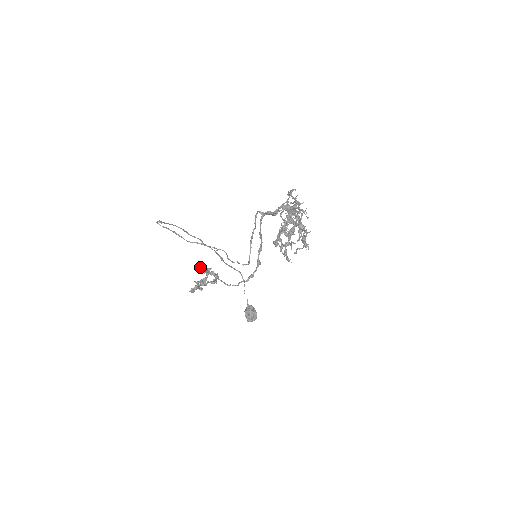
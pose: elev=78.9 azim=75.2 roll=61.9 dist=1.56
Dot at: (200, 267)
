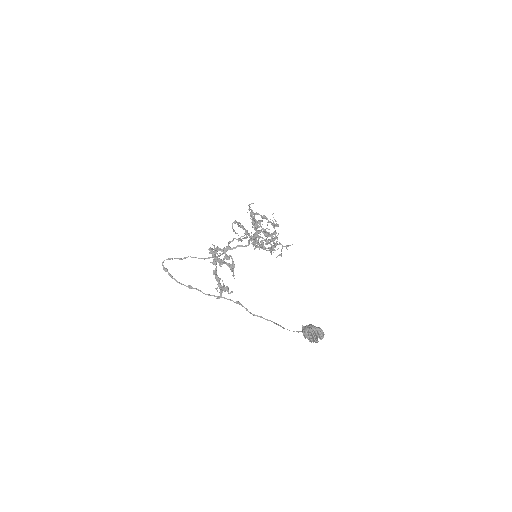
Dot at: (213, 271)
